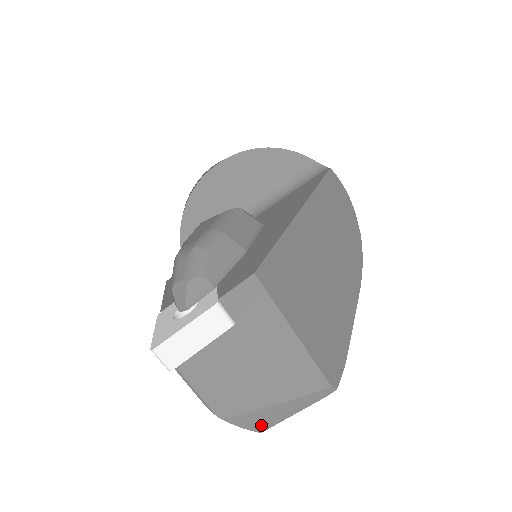
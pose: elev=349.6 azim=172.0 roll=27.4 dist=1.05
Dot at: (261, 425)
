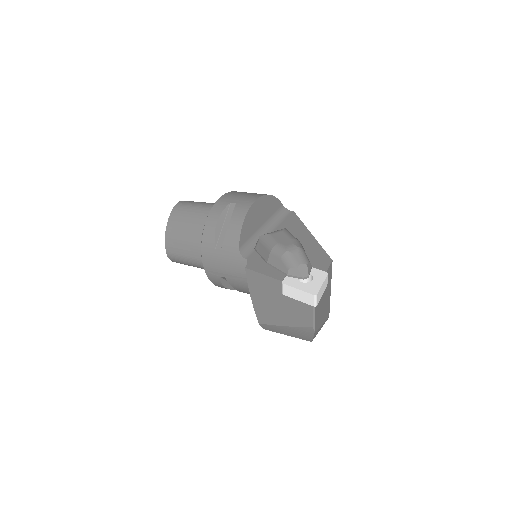
Dot at: occluded
